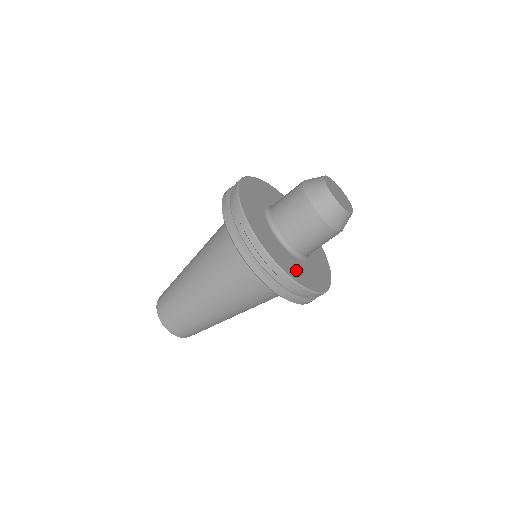
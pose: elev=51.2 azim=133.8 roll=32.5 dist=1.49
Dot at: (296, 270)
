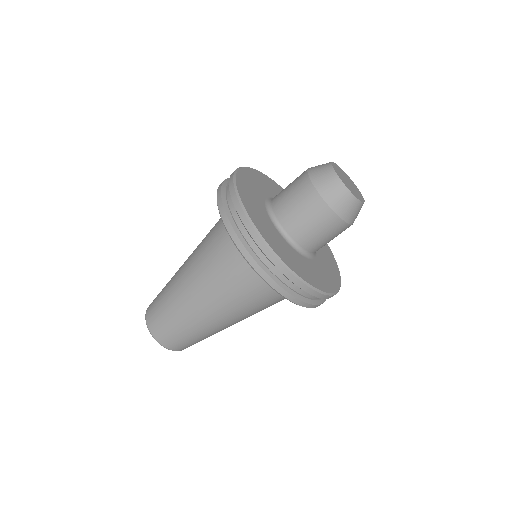
Dot at: (309, 272)
